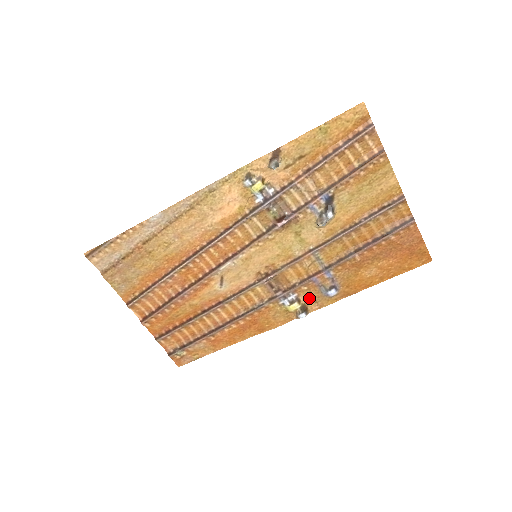
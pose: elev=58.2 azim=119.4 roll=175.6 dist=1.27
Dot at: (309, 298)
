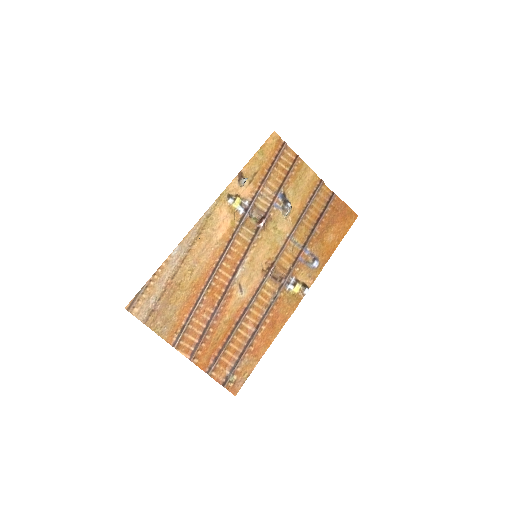
Dot at: (304, 276)
